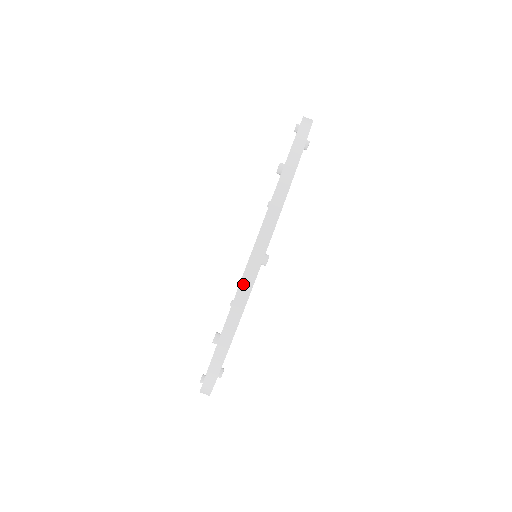
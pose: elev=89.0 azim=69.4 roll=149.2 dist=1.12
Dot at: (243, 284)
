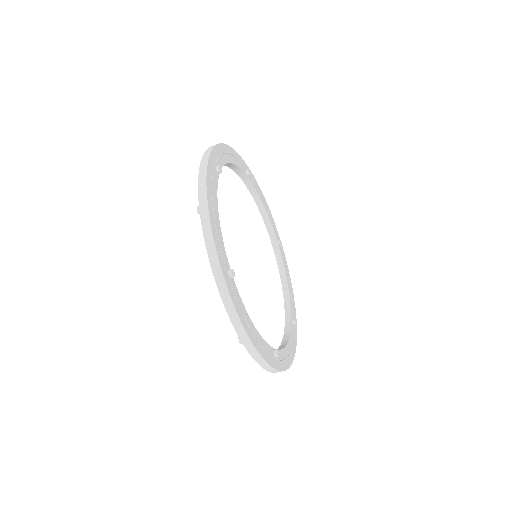
Dot at: occluded
